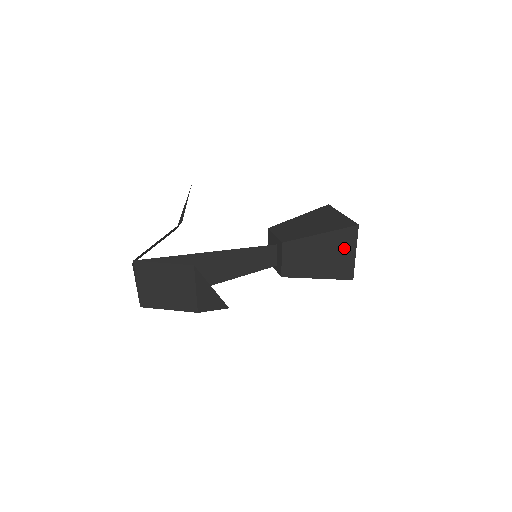
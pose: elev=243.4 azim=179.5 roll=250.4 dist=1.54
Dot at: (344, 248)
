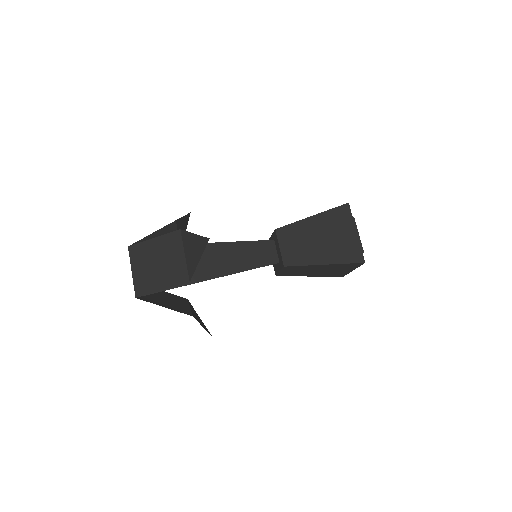
Dot at: (342, 228)
